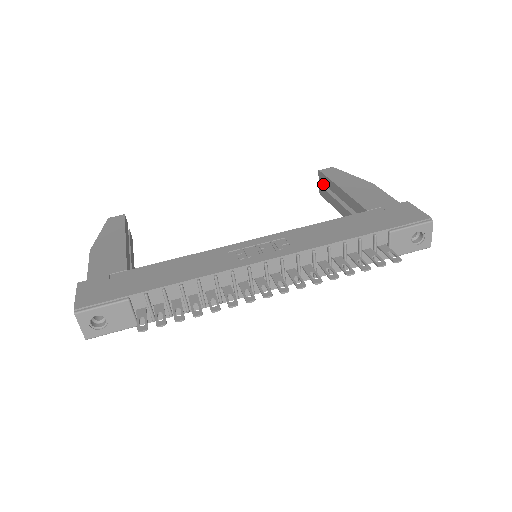
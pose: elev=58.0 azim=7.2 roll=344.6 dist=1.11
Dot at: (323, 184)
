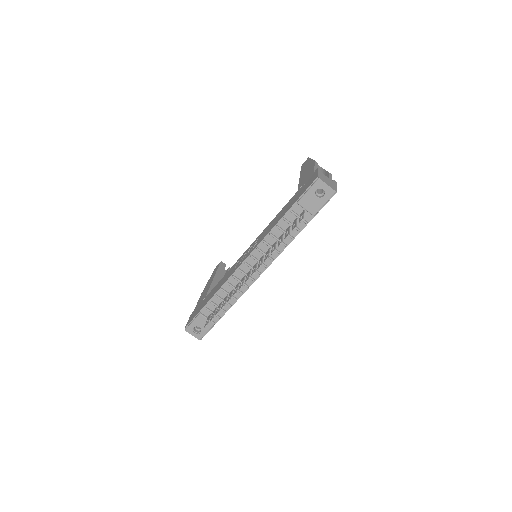
Dot at: occluded
